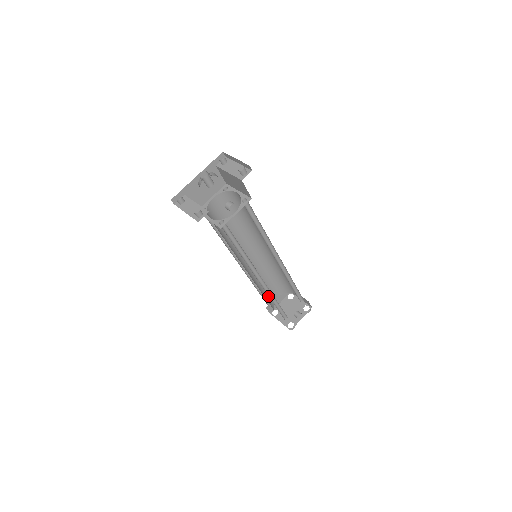
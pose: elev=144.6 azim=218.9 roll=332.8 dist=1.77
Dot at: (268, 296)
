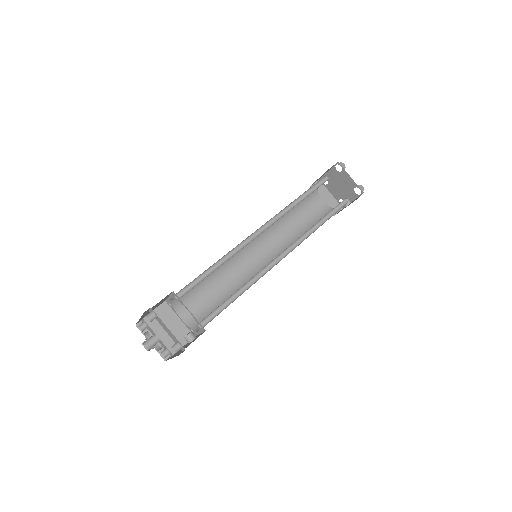
Dot at: occluded
